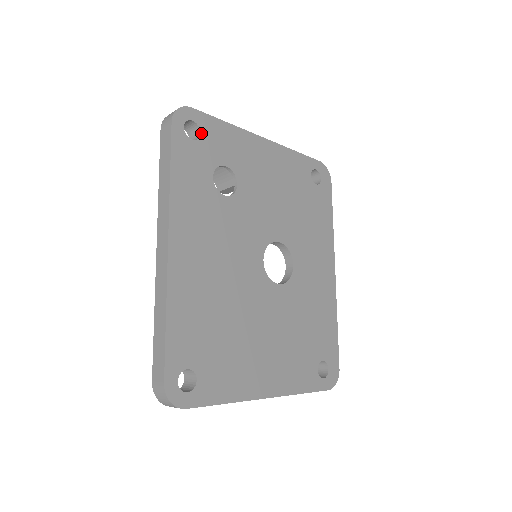
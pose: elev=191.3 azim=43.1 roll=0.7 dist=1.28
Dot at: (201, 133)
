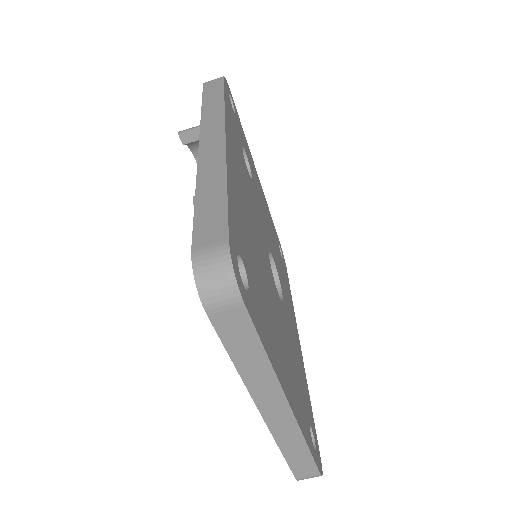
Dot at: (235, 113)
